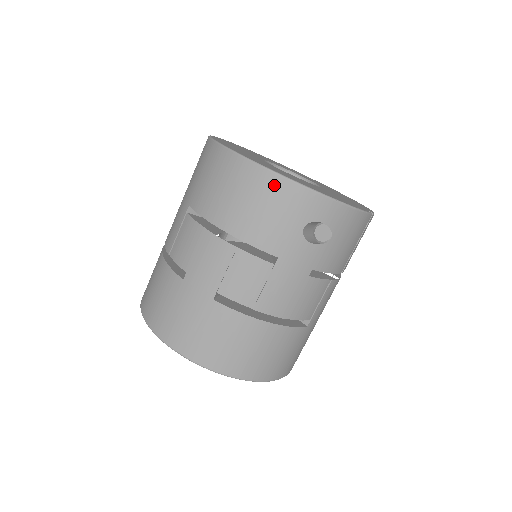
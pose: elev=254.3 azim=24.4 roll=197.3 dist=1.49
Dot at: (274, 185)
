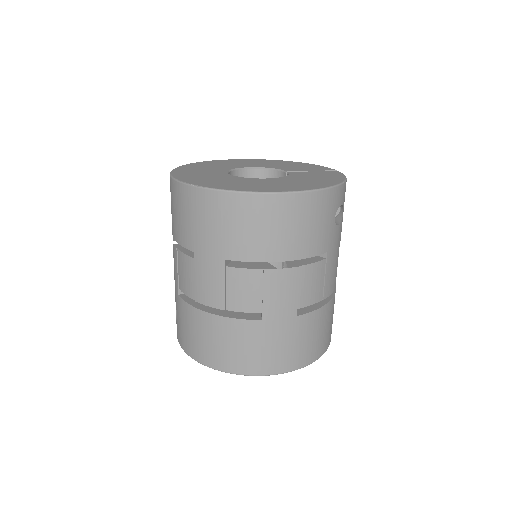
Dot at: (310, 201)
